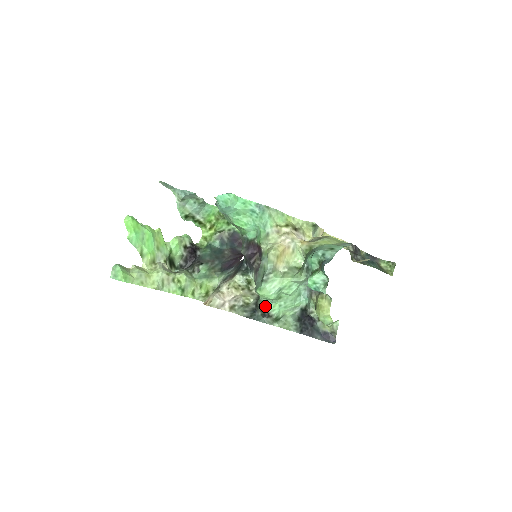
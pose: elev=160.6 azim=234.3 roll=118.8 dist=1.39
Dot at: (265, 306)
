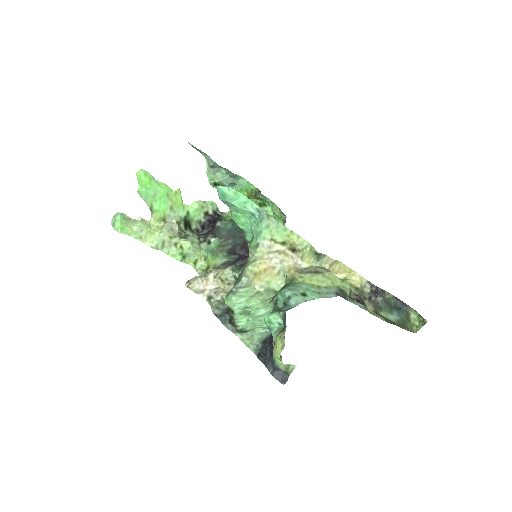
Dot at: (234, 313)
